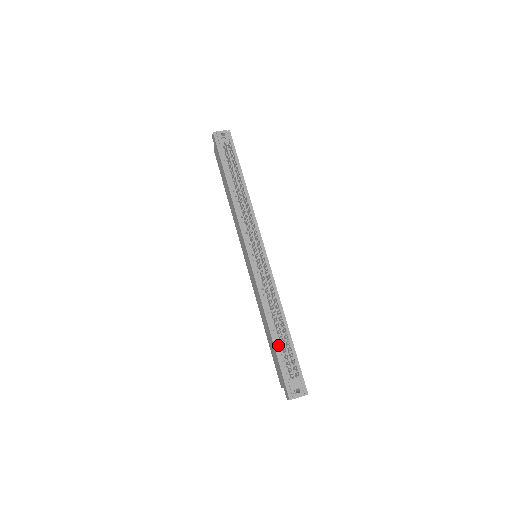
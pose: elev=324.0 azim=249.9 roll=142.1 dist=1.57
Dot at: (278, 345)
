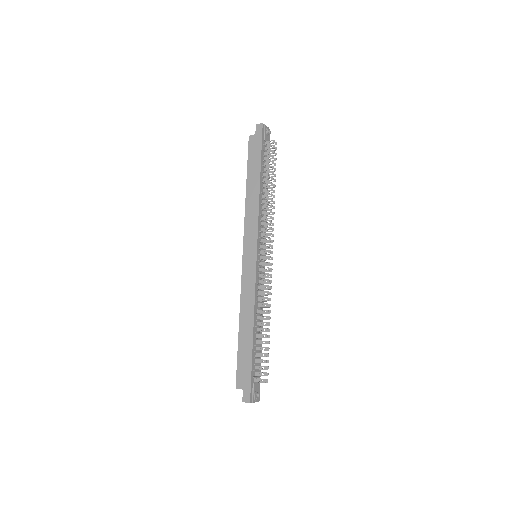
Dot at: (255, 347)
